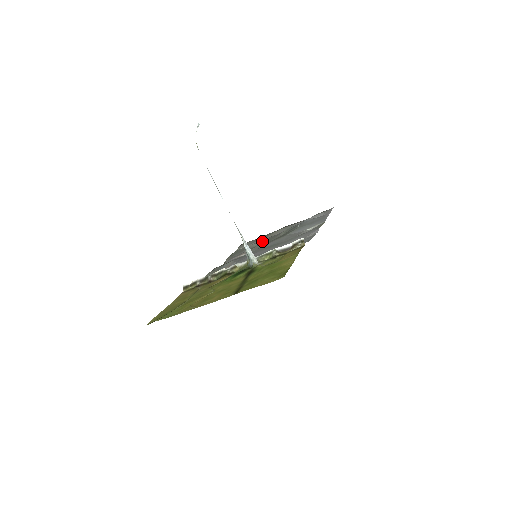
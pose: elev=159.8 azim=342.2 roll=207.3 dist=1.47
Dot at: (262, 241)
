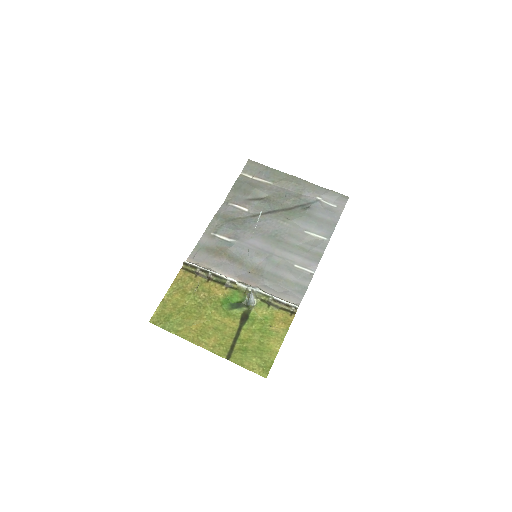
Dot at: (269, 194)
